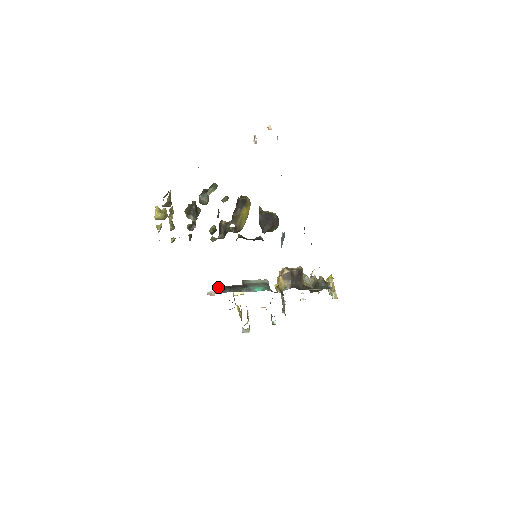
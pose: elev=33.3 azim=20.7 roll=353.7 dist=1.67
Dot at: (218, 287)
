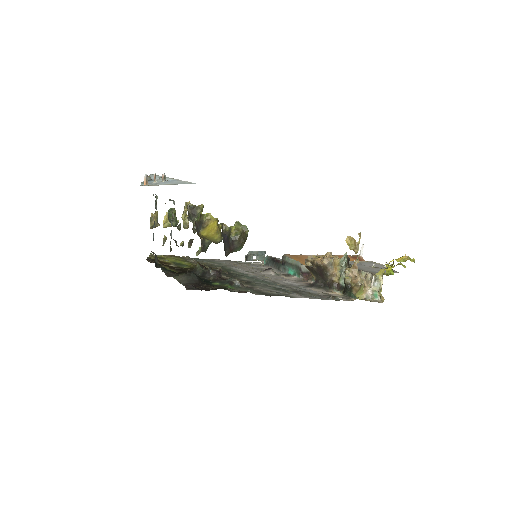
Dot at: (266, 257)
